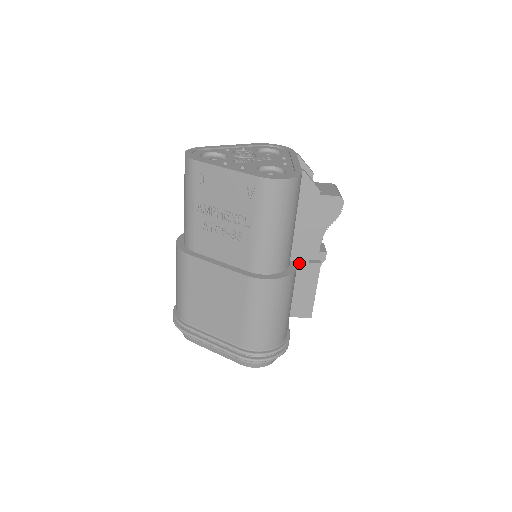
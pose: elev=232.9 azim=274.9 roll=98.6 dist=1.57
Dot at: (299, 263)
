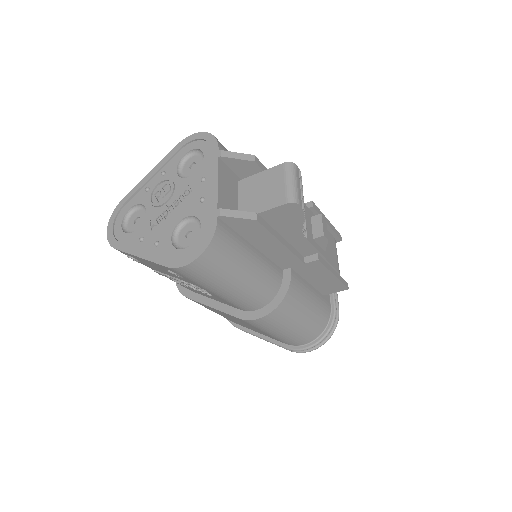
Dot at: (294, 267)
